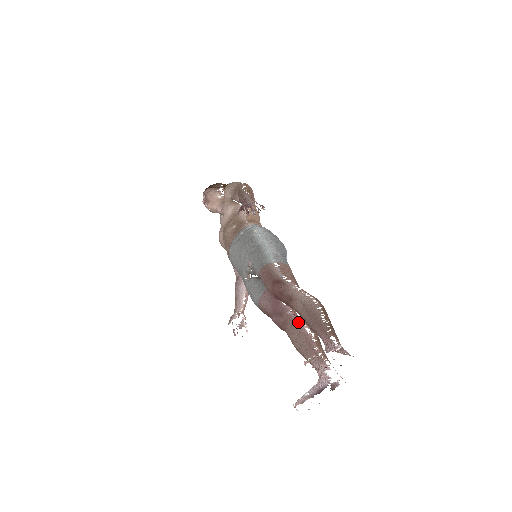
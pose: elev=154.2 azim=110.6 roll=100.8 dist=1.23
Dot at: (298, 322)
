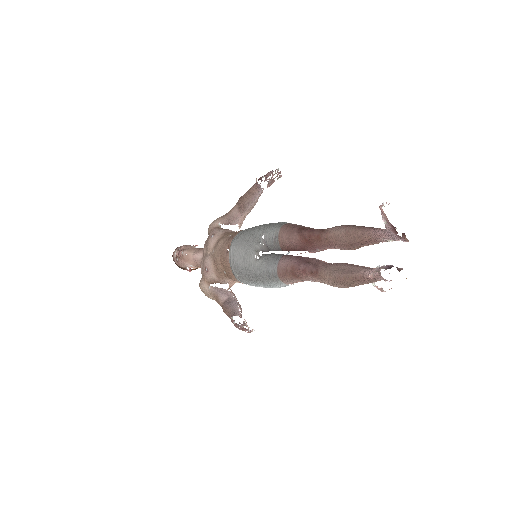
Dot at: (329, 263)
